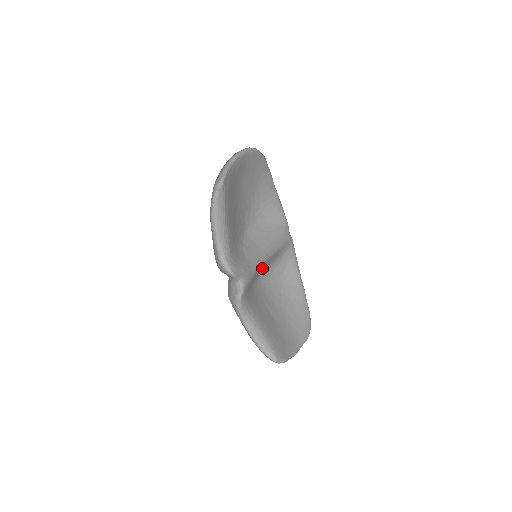
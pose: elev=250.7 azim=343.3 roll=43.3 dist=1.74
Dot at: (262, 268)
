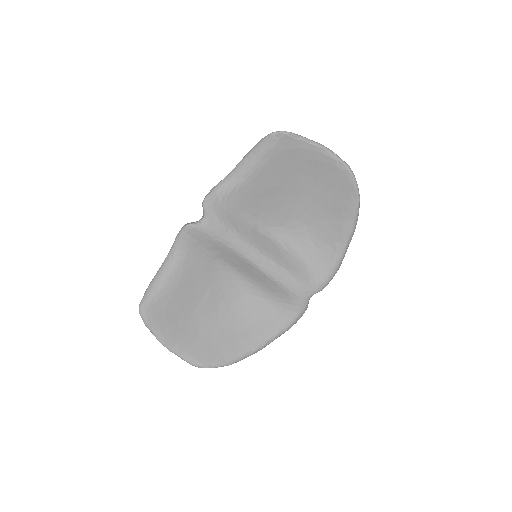
Dot at: (245, 266)
